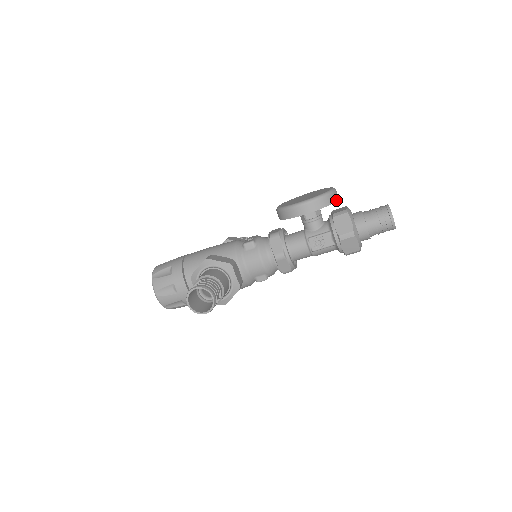
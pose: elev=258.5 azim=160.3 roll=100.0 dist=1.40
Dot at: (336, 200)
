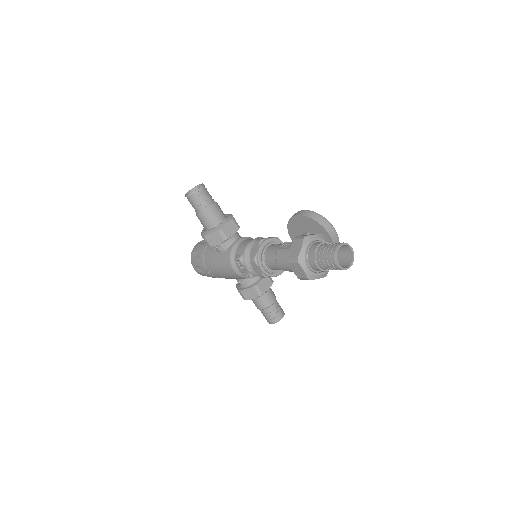
Dot at: (325, 227)
